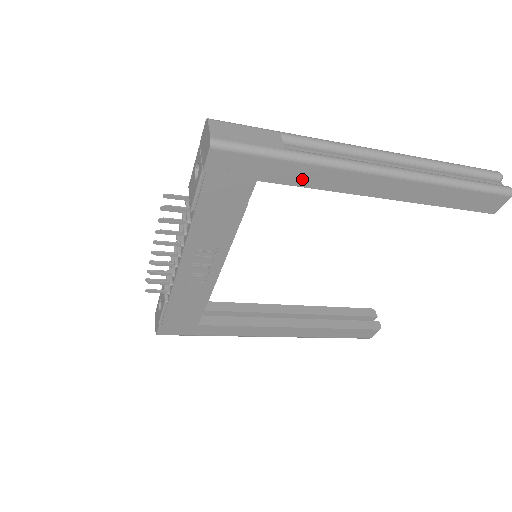
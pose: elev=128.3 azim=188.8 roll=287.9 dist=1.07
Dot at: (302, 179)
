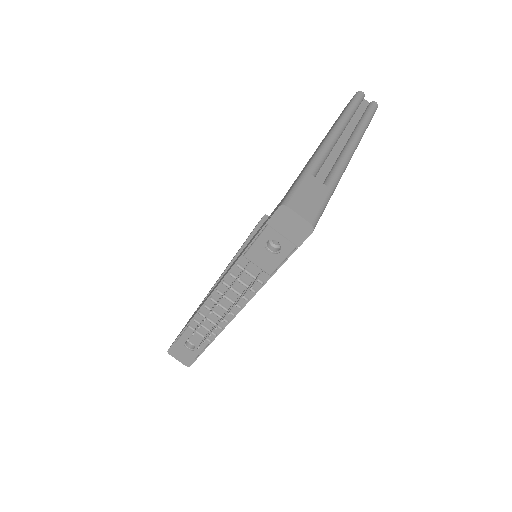
Dot at: occluded
